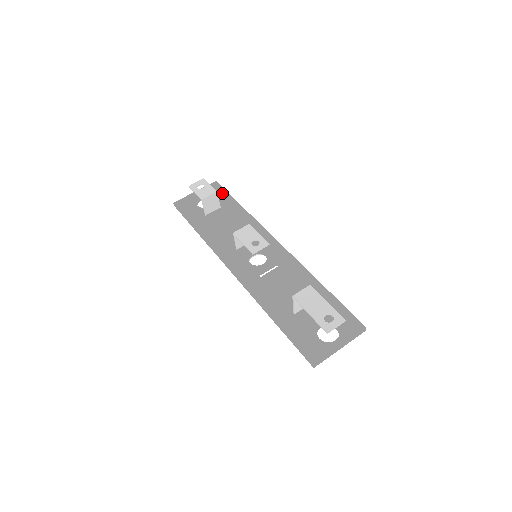
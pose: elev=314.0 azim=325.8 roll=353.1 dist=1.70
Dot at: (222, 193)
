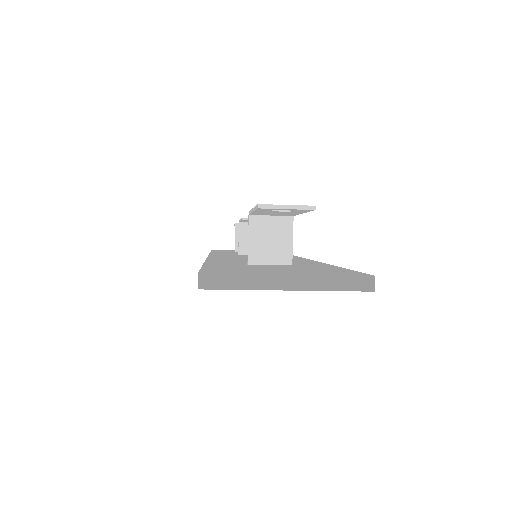
Dot at: occluded
